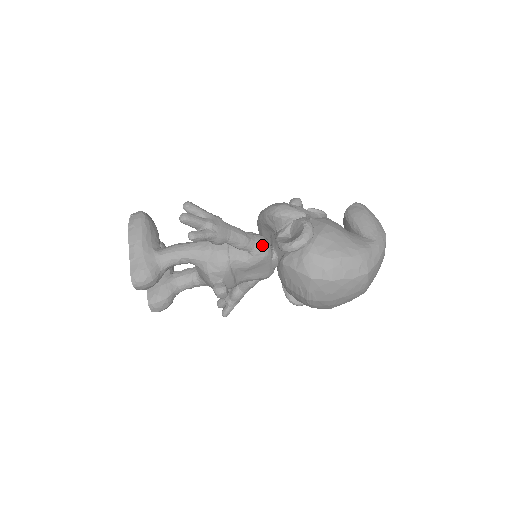
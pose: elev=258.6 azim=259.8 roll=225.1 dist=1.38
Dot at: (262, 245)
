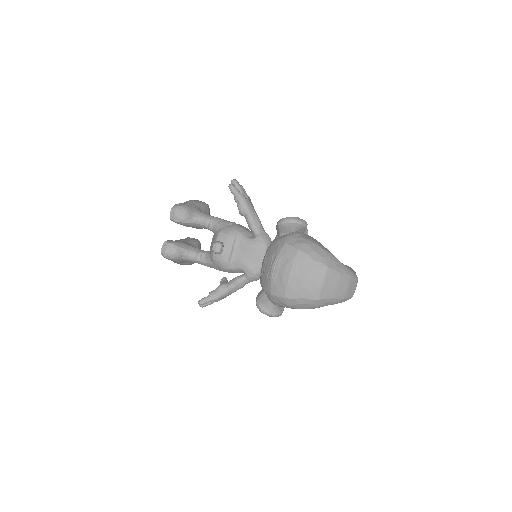
Dot at: (266, 236)
